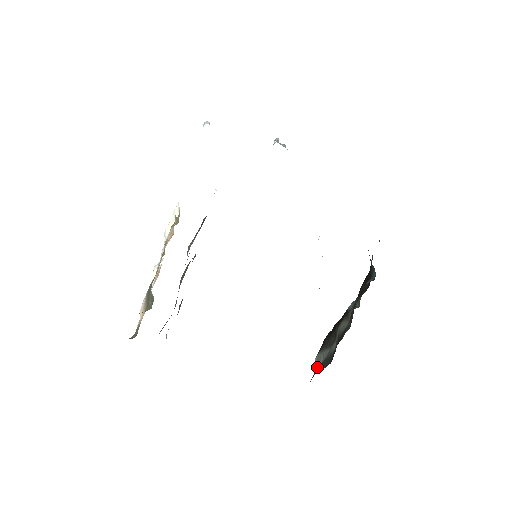
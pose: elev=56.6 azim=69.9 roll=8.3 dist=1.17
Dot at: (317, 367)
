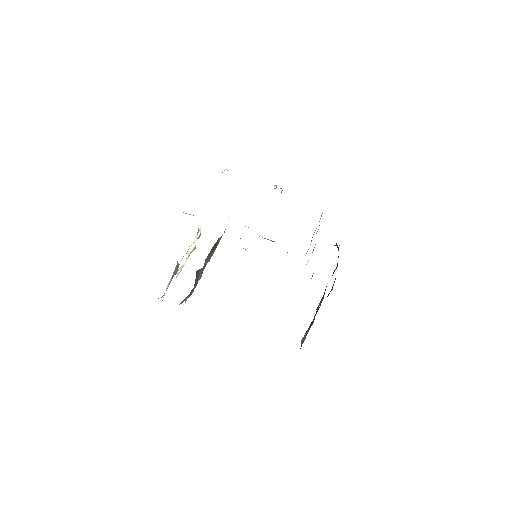
Dot at: (301, 345)
